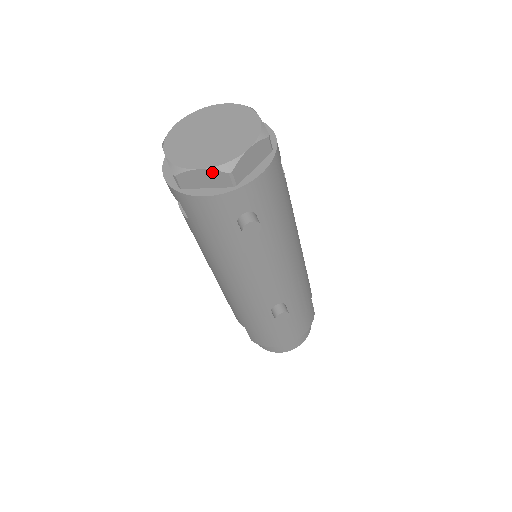
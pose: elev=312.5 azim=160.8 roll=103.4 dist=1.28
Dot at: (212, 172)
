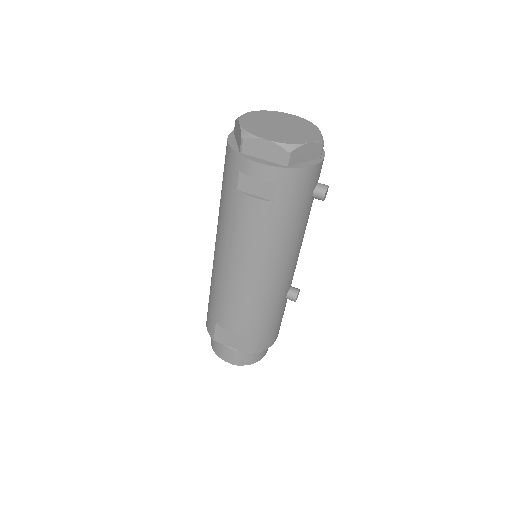
Dot at: (315, 145)
